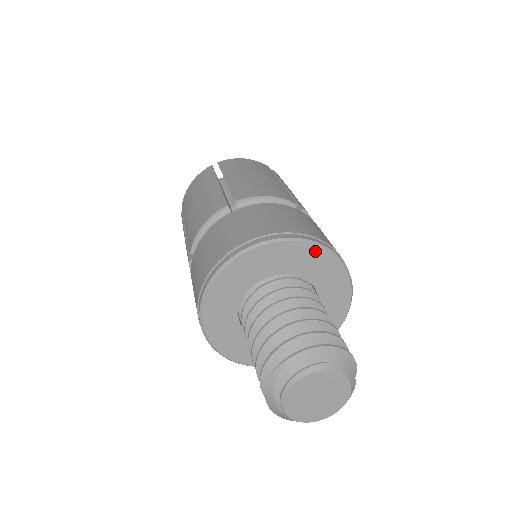
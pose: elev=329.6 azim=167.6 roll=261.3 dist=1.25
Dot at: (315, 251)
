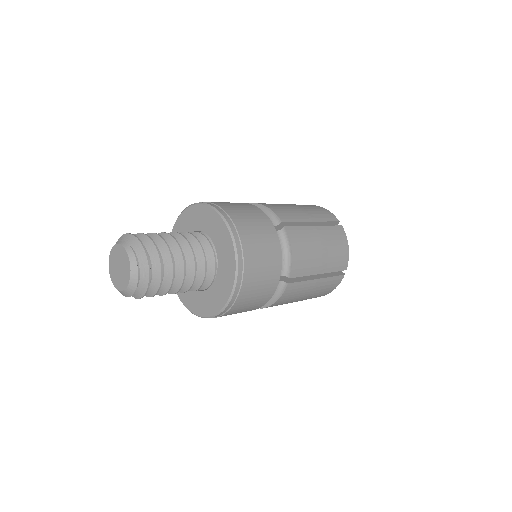
Dot at: (220, 222)
